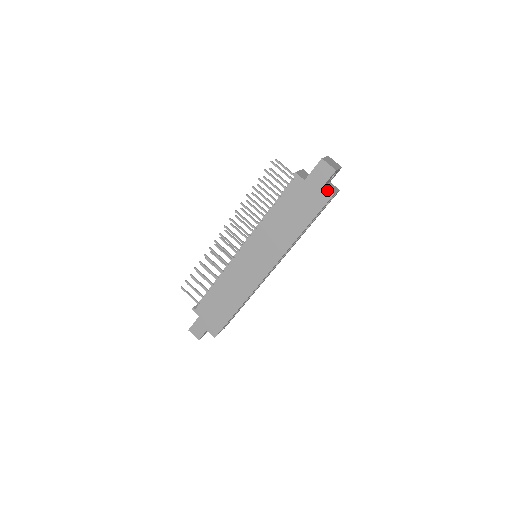
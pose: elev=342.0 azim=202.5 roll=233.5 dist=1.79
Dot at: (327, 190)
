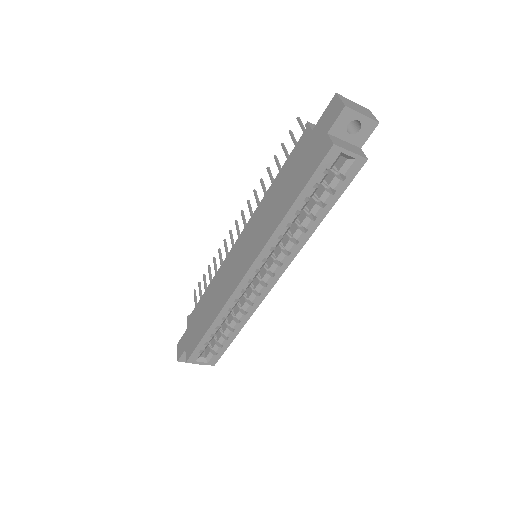
Dot at: (329, 139)
